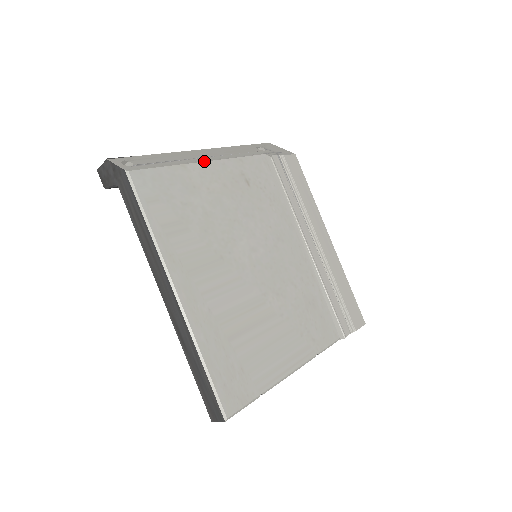
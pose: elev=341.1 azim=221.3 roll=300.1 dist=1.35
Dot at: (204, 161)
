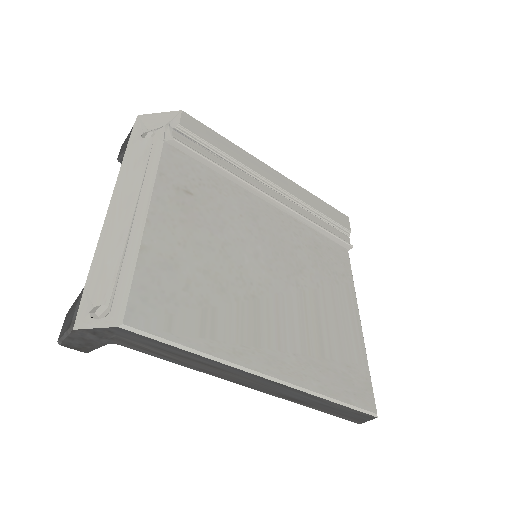
Dot at: (146, 218)
